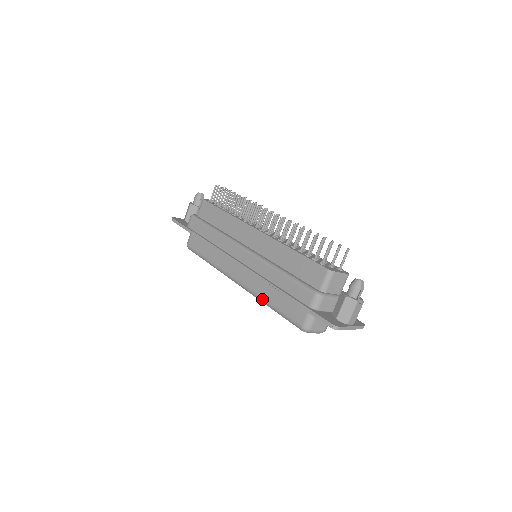
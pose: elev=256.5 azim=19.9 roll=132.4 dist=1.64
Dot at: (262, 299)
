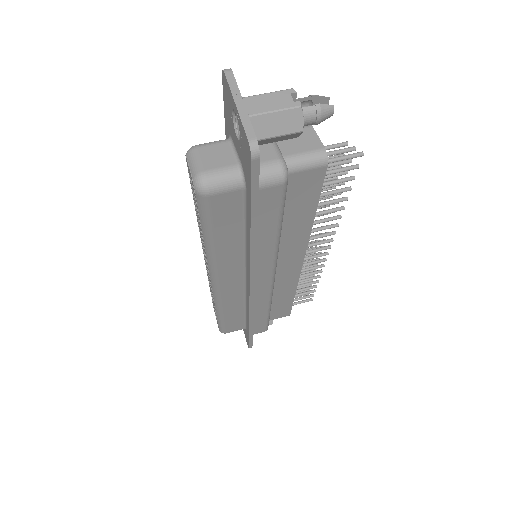
Dot at: occluded
